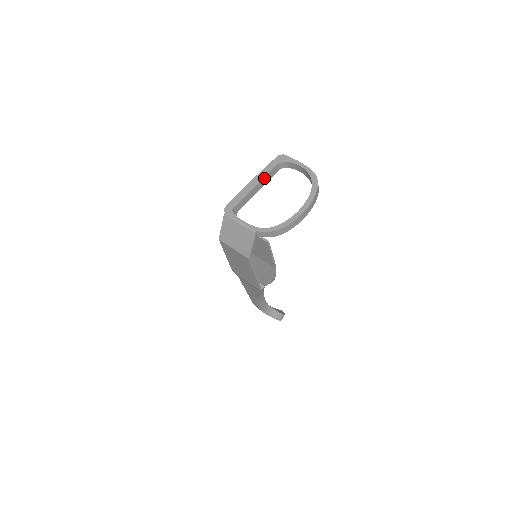
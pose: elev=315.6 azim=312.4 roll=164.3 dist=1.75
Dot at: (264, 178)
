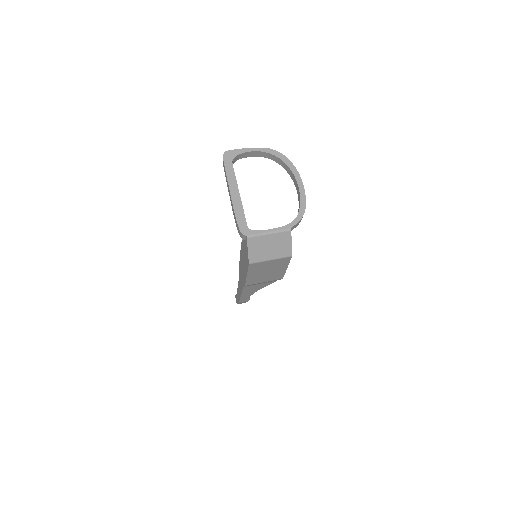
Dot at: (236, 183)
